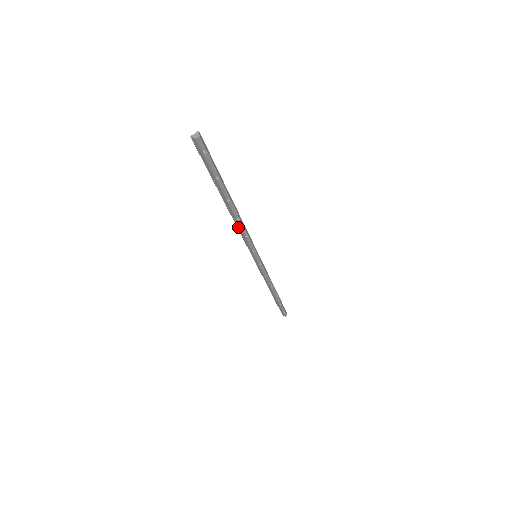
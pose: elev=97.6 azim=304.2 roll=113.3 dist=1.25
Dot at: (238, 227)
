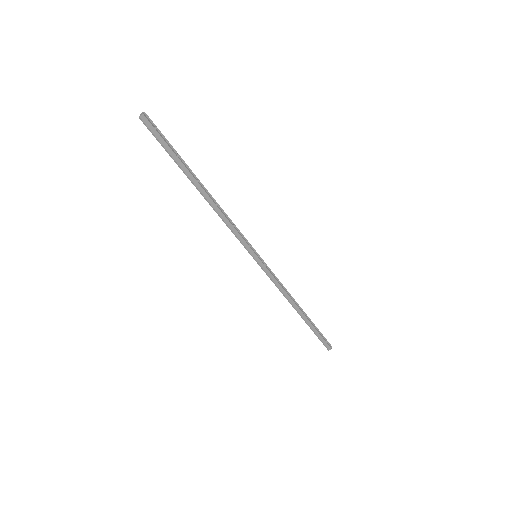
Dot at: (222, 217)
